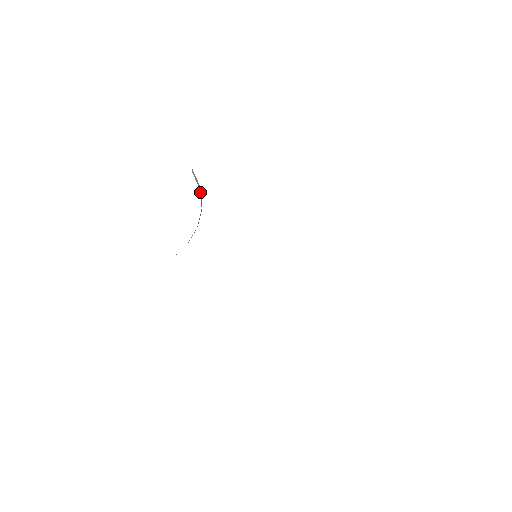
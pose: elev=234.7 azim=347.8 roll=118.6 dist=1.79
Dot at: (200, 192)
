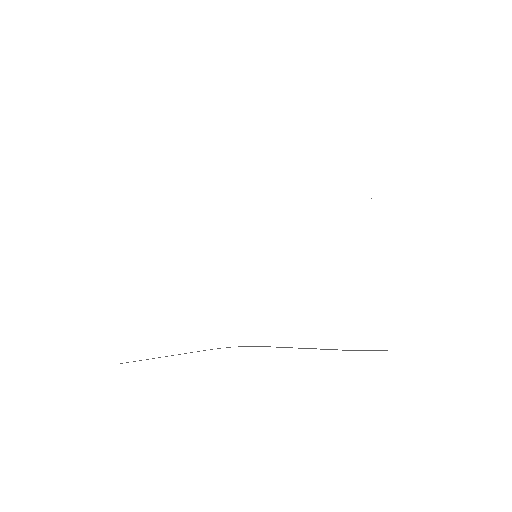
Dot at: occluded
